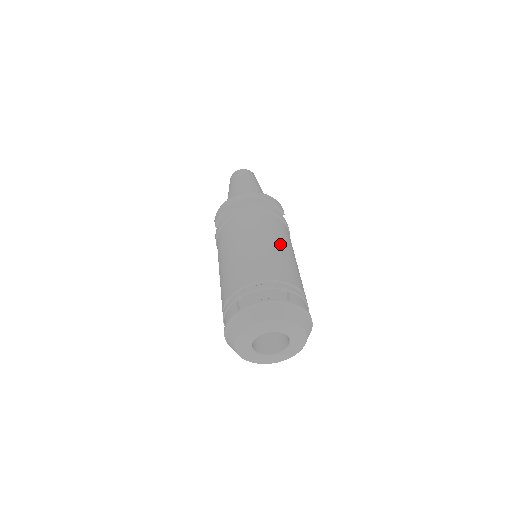
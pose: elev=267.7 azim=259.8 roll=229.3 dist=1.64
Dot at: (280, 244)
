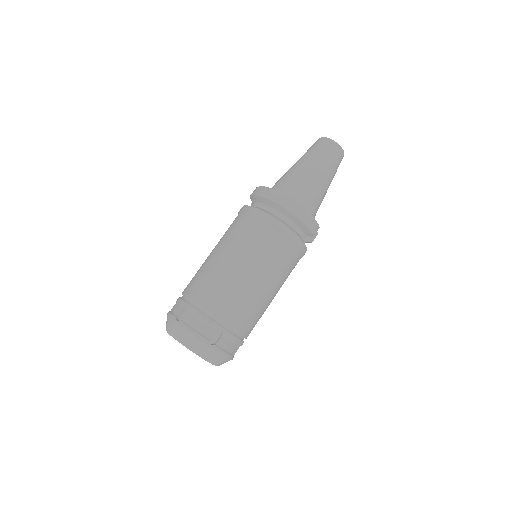
Dot at: (263, 281)
